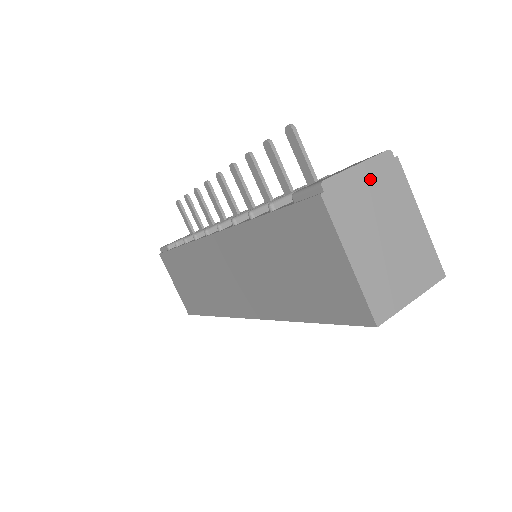
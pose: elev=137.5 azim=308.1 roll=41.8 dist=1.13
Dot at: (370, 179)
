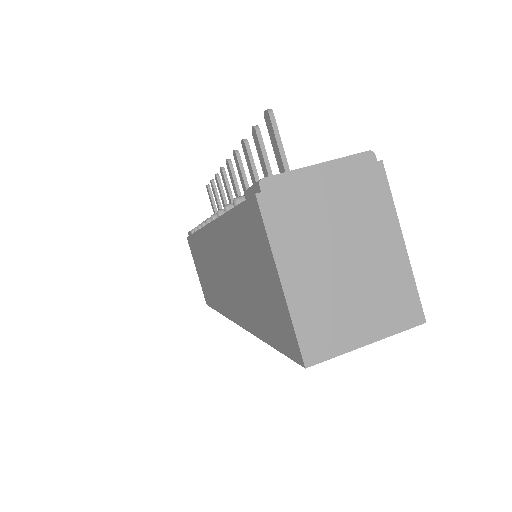
Dot at: (333, 184)
